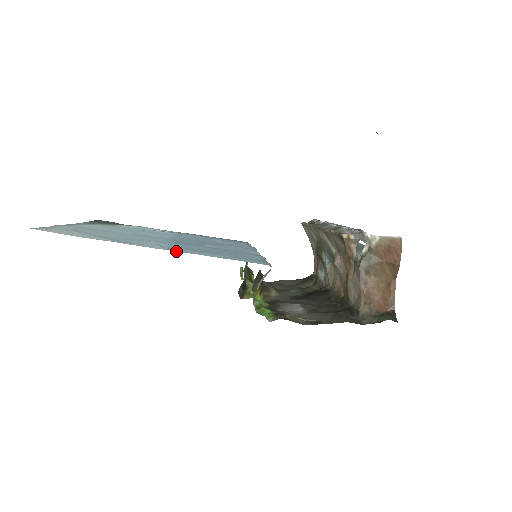
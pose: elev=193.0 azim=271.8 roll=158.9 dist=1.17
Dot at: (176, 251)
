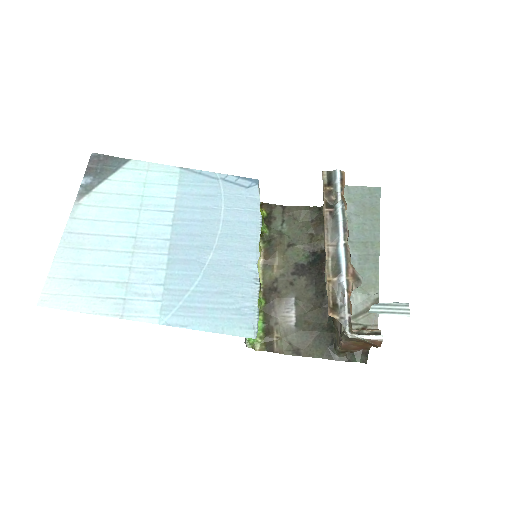
Dot at: occluded
